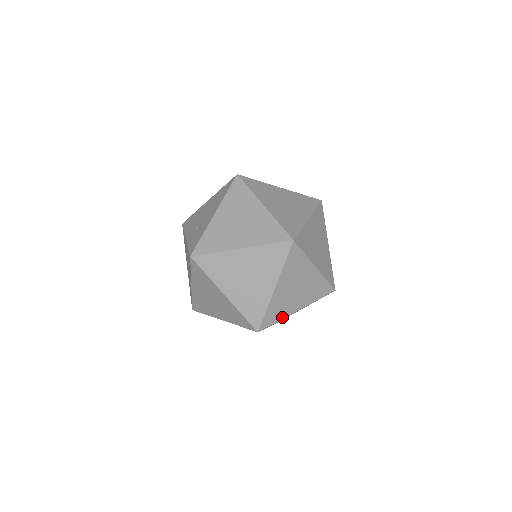
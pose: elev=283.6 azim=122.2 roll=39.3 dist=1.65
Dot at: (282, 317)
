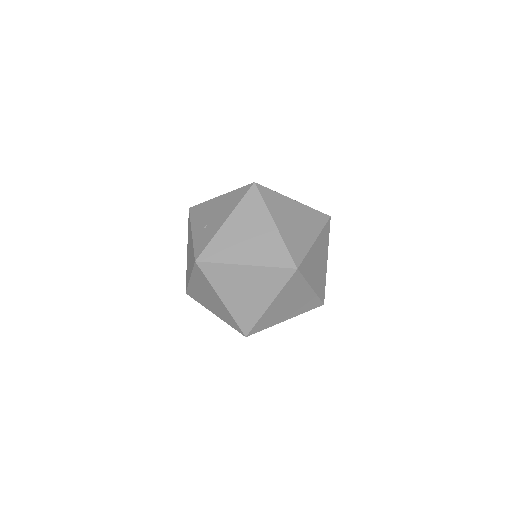
Dot at: (270, 325)
